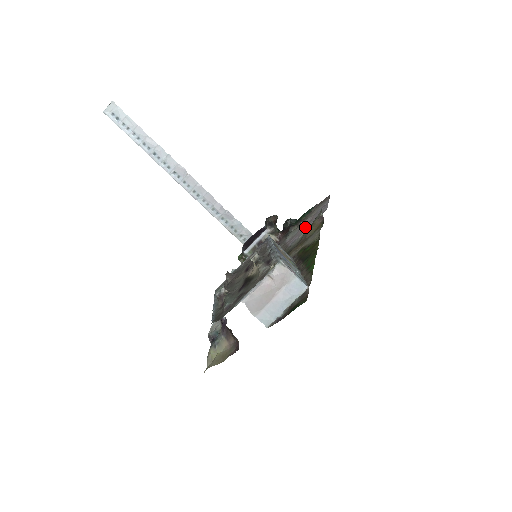
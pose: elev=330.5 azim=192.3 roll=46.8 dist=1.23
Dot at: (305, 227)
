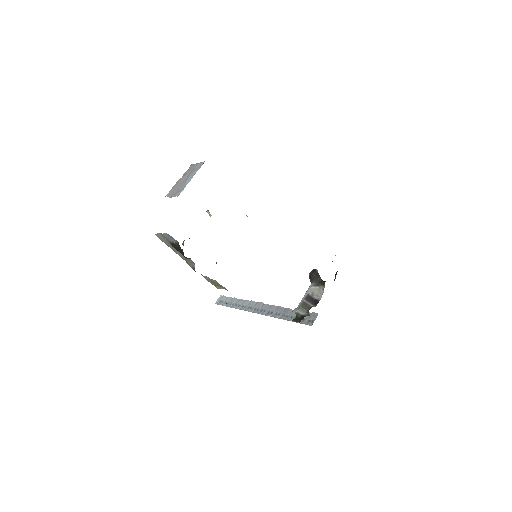
Dot at: occluded
